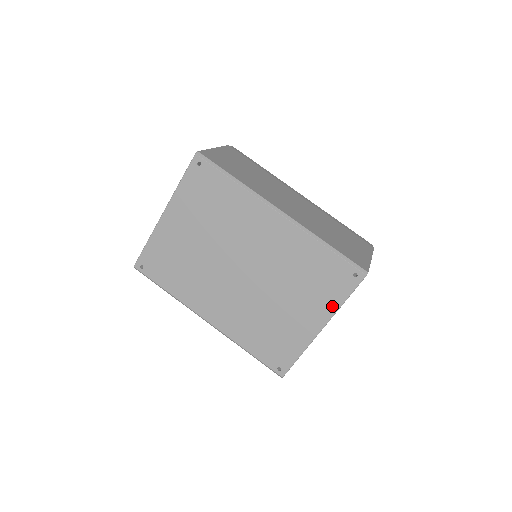
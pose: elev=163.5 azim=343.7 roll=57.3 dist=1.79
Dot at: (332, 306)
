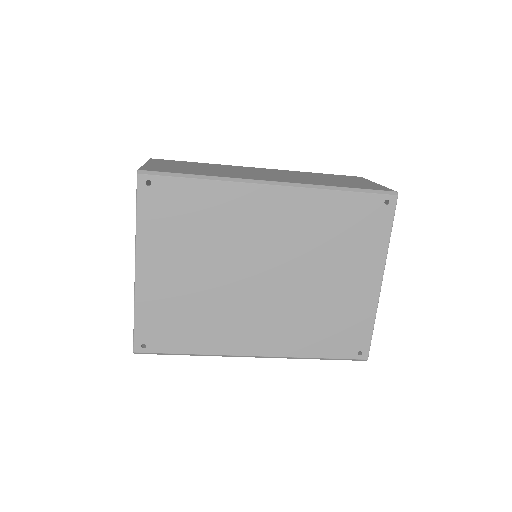
Dot at: (380, 250)
